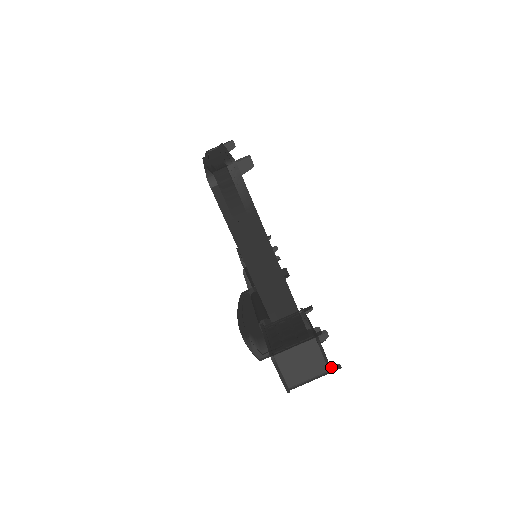
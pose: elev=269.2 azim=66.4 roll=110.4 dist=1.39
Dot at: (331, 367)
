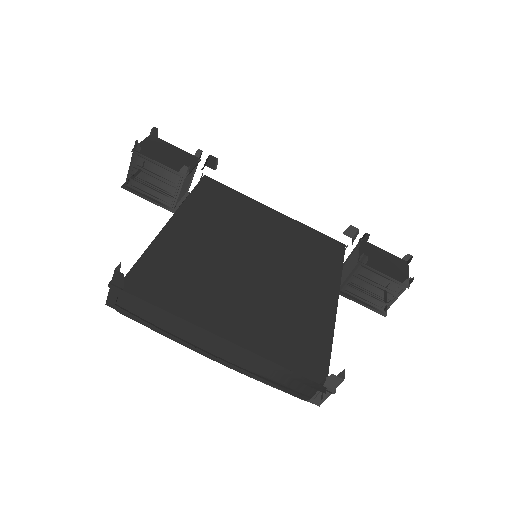
Dot at: occluded
